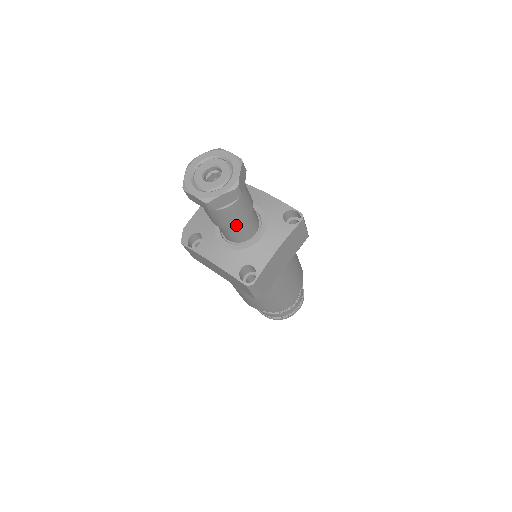
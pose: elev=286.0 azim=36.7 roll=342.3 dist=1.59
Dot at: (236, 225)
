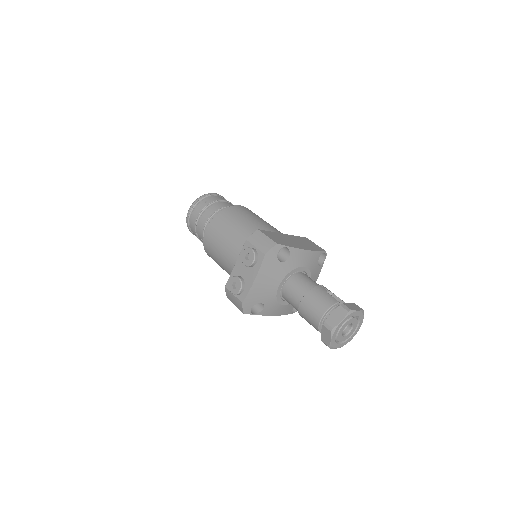
Dot at: occluded
